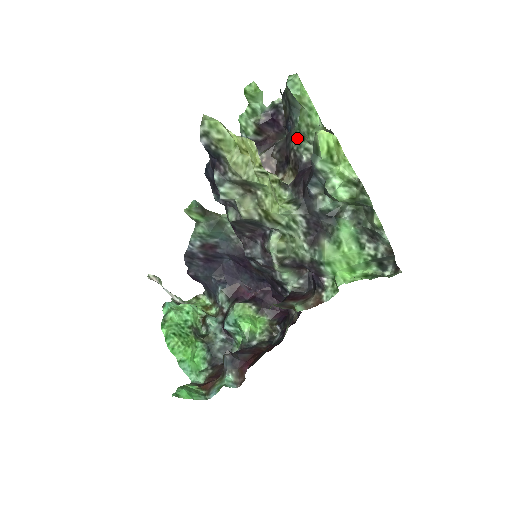
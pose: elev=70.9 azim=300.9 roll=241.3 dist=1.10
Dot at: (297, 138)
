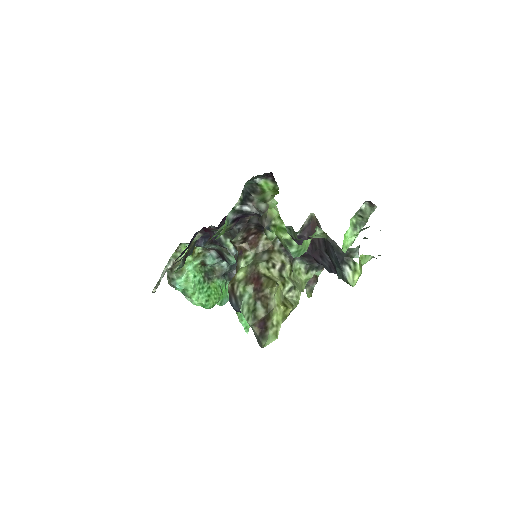
Dot at: (288, 233)
